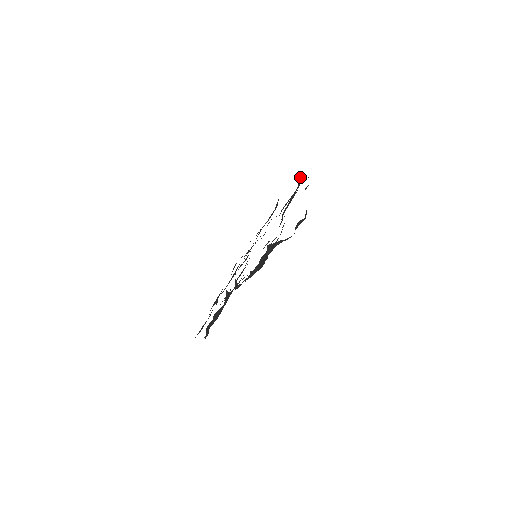
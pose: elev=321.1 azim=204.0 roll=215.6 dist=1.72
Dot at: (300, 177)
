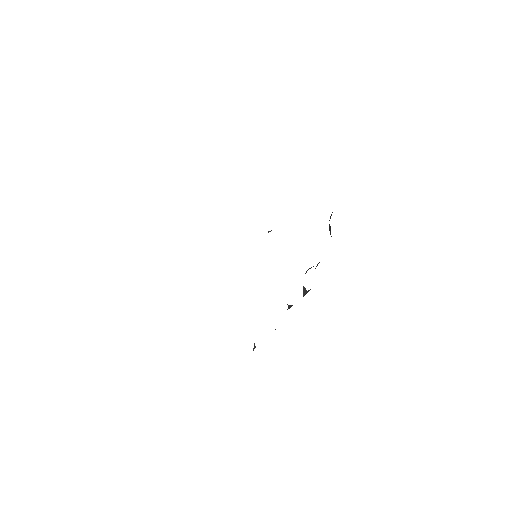
Dot at: occluded
